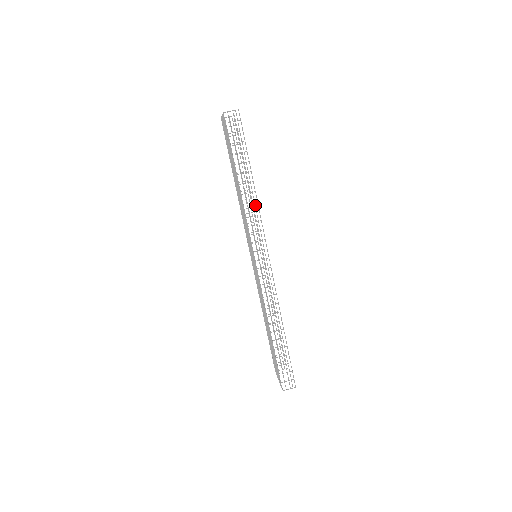
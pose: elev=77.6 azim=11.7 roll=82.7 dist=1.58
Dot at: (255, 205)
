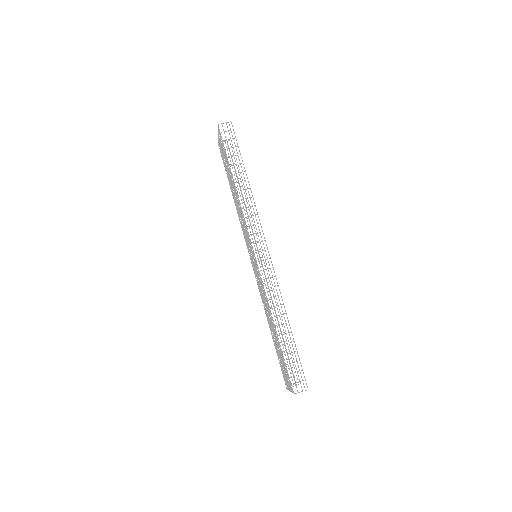
Dot at: occluded
